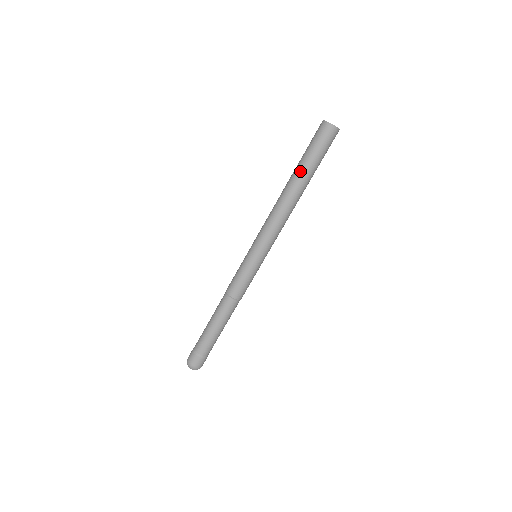
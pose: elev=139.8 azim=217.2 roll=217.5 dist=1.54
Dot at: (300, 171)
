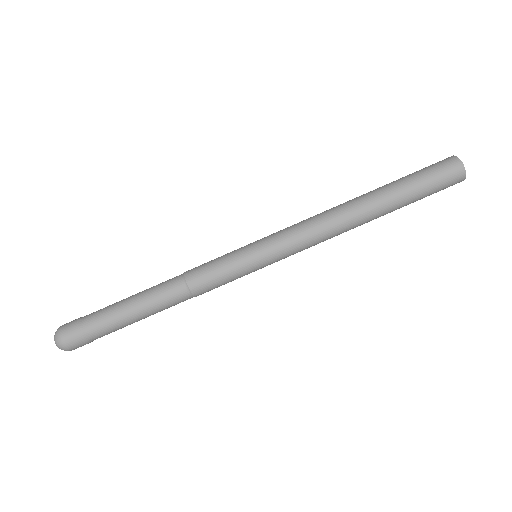
Dot at: (391, 197)
